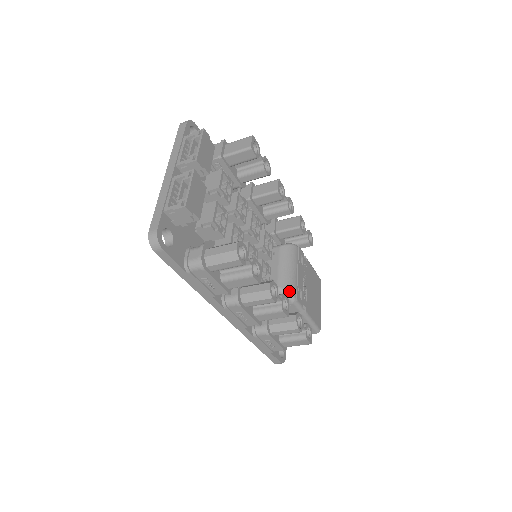
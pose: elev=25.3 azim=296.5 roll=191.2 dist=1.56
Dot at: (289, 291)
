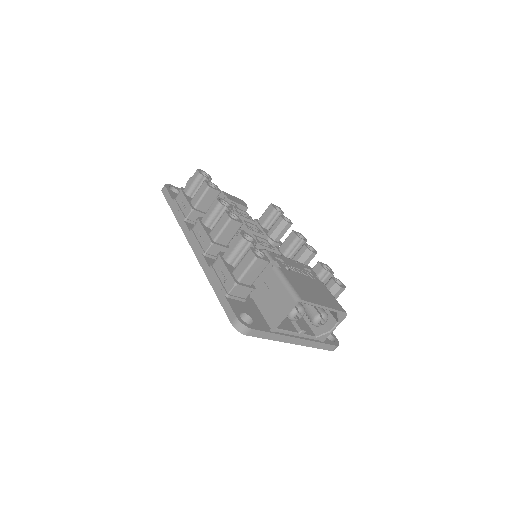
Dot at: occluded
